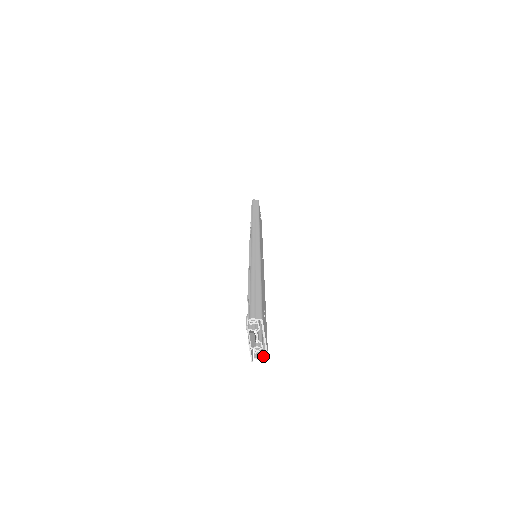
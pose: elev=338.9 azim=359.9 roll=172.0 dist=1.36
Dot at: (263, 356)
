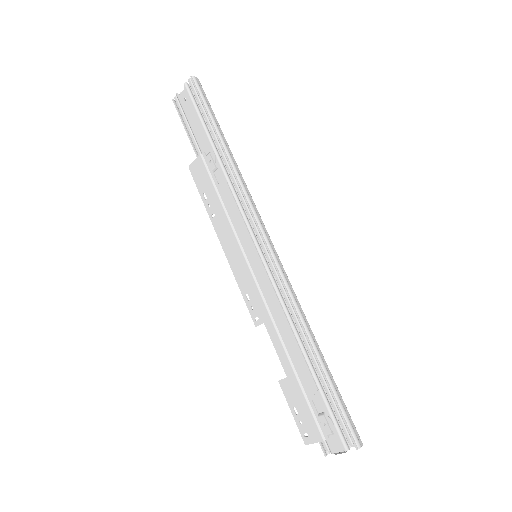
Dot at: (330, 452)
